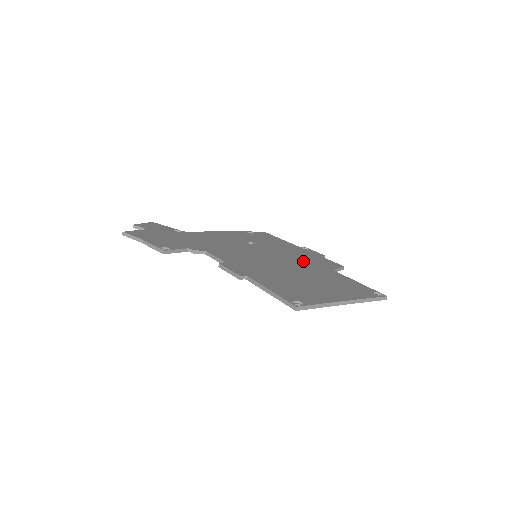
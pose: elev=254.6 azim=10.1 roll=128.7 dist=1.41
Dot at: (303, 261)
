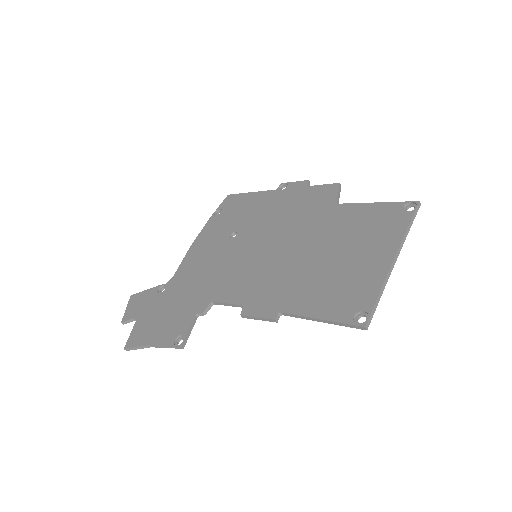
Dot at: (300, 218)
